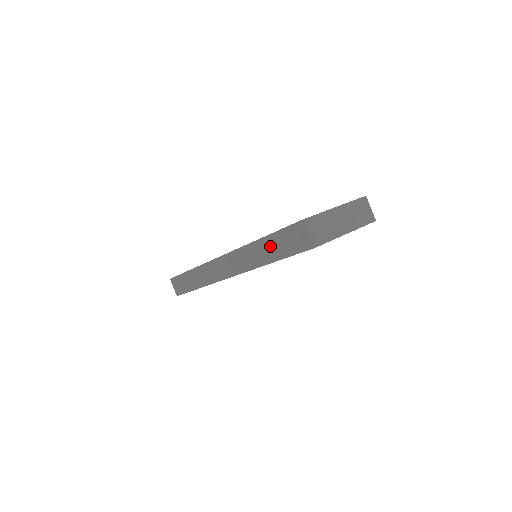
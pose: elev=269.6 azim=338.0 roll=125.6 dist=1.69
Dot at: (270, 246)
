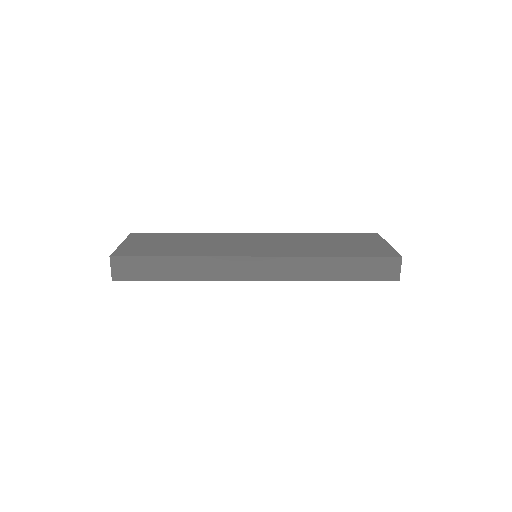
Dot at: (347, 266)
